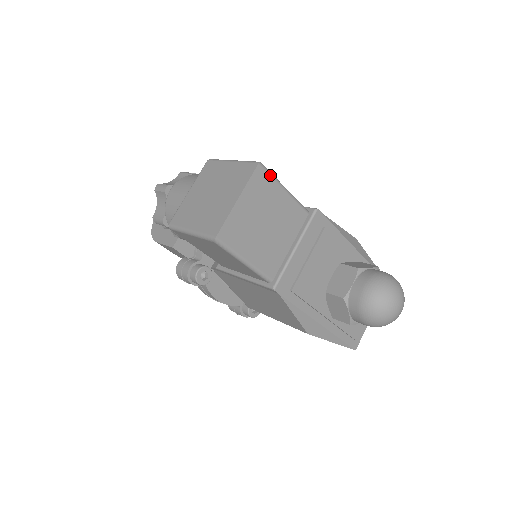
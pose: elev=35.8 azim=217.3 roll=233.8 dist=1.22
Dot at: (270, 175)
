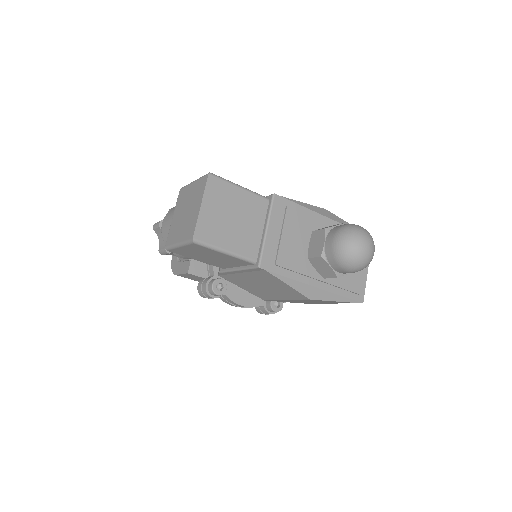
Dot at: (222, 180)
